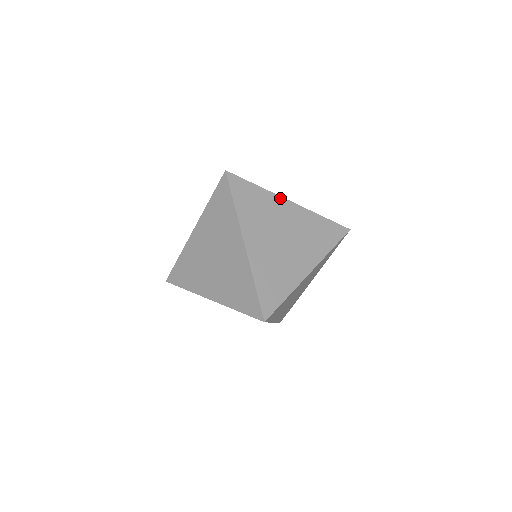
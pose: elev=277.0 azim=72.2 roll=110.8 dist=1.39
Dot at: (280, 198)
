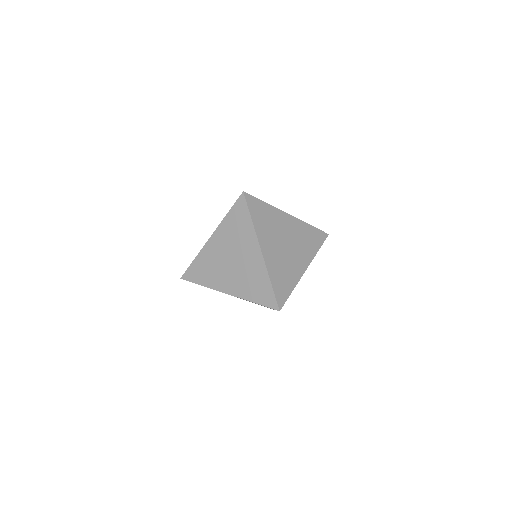
Dot at: (281, 212)
